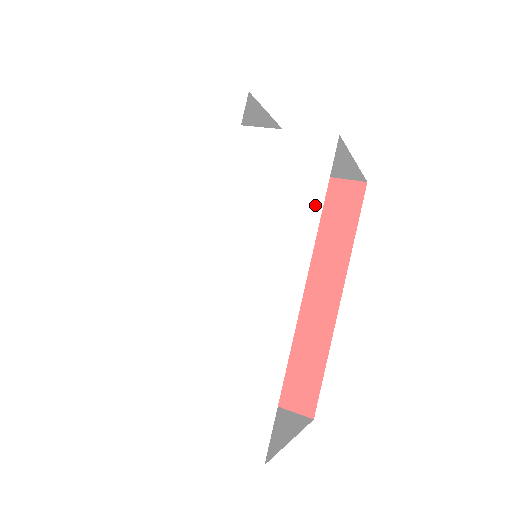
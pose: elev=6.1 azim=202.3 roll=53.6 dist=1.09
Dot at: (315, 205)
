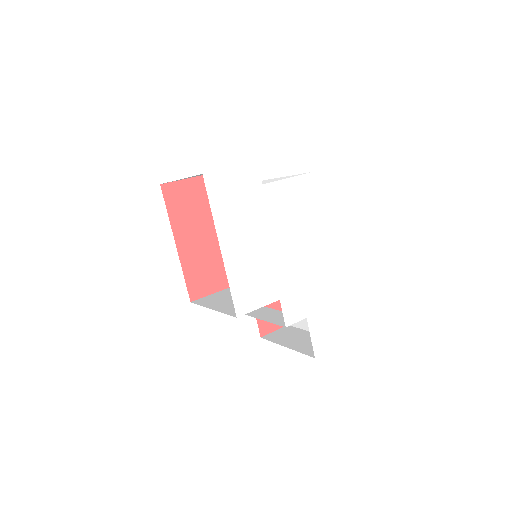
Dot at: (316, 213)
